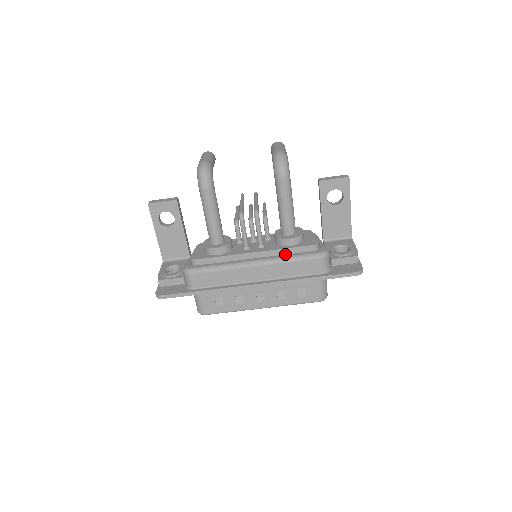
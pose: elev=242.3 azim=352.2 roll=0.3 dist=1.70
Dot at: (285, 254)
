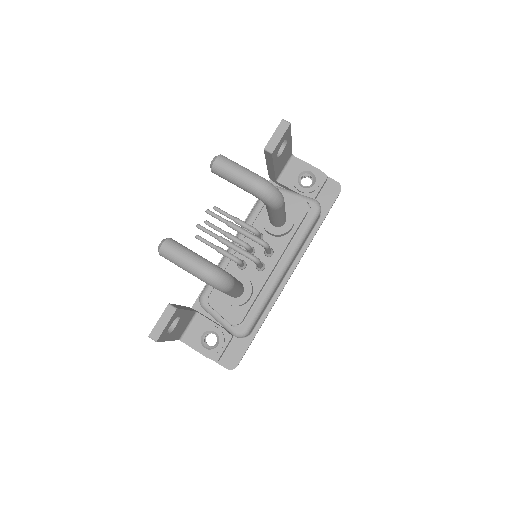
Dot at: (294, 239)
